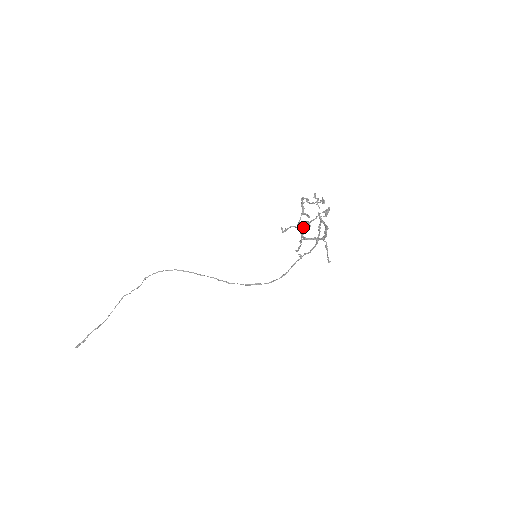
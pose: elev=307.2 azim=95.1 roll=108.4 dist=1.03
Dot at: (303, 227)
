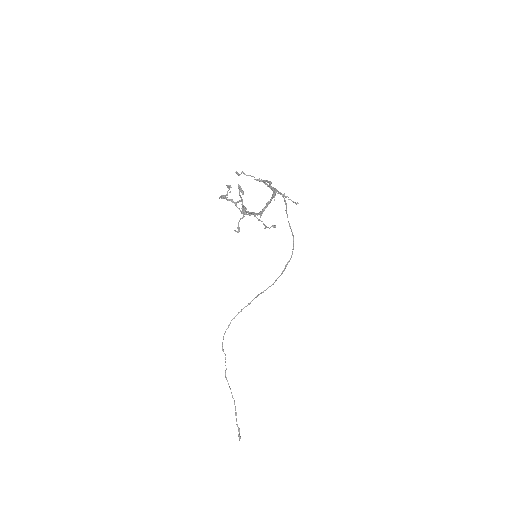
Dot at: occluded
